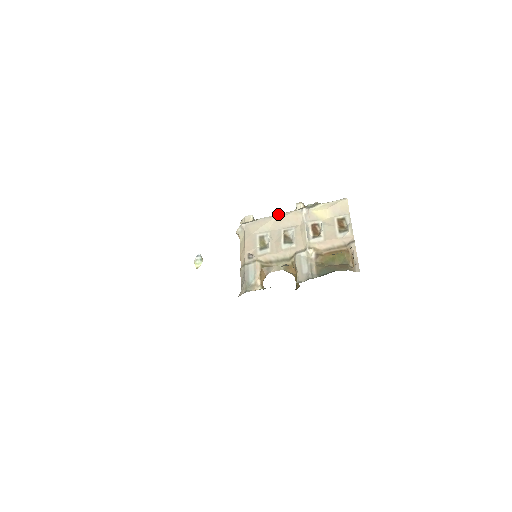
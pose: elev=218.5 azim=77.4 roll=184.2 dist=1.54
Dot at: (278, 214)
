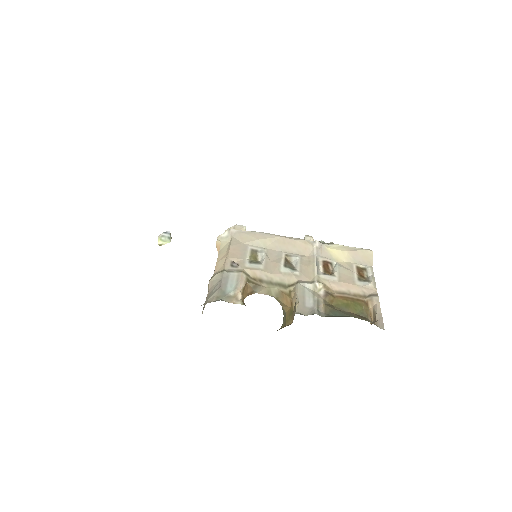
Dot at: occluded
